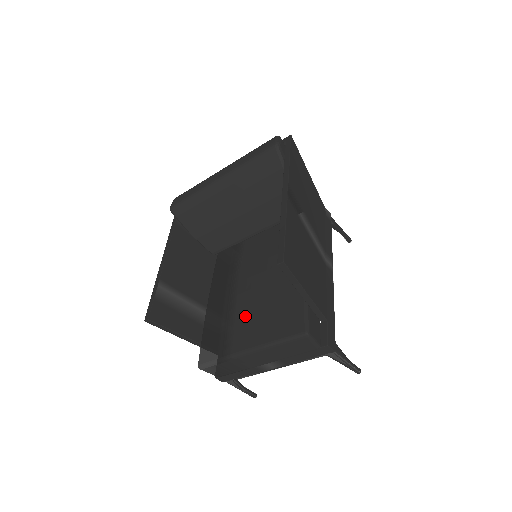
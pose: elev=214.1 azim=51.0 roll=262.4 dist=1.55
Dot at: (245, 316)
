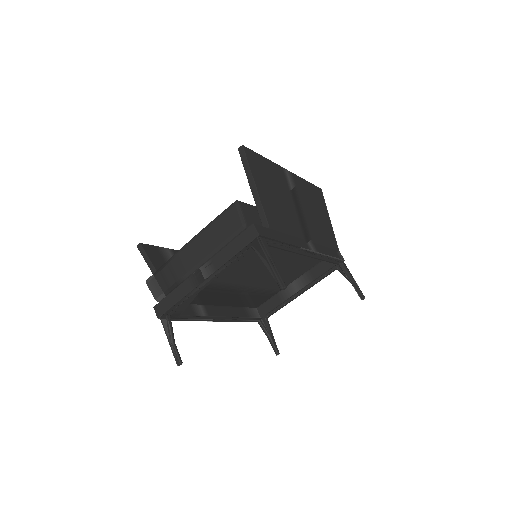
Dot at: occluded
